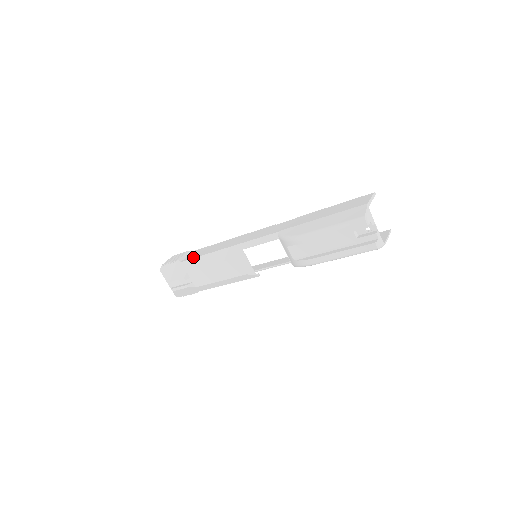
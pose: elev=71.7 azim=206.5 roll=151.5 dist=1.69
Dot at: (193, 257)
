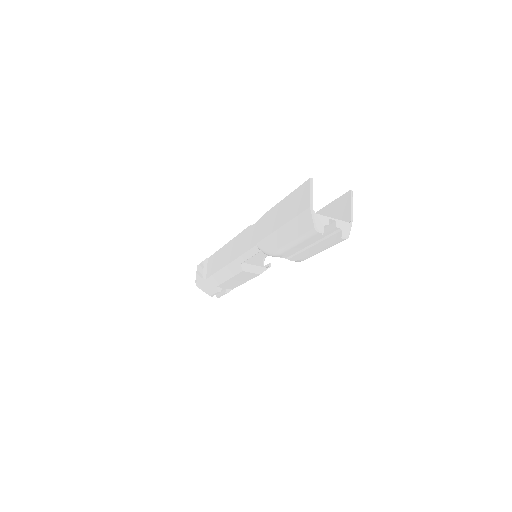
Dot at: (211, 273)
